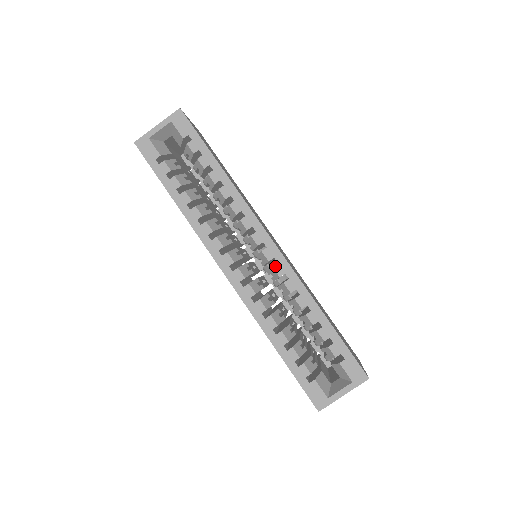
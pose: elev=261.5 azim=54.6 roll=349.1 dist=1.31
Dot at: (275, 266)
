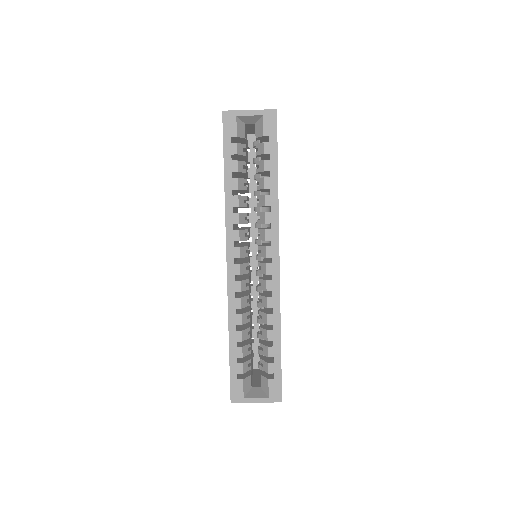
Dot at: (269, 281)
